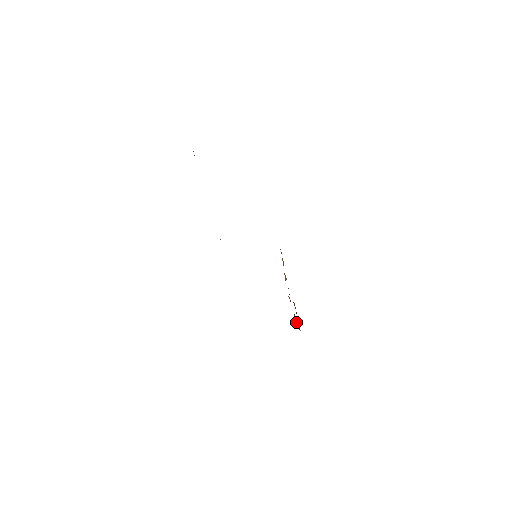
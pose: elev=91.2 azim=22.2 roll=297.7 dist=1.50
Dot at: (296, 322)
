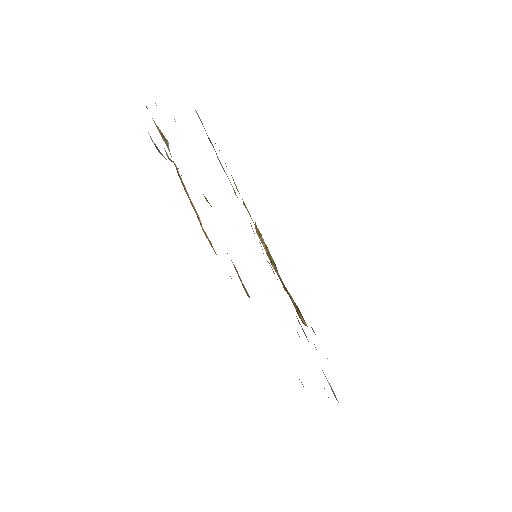
Dot at: (302, 318)
